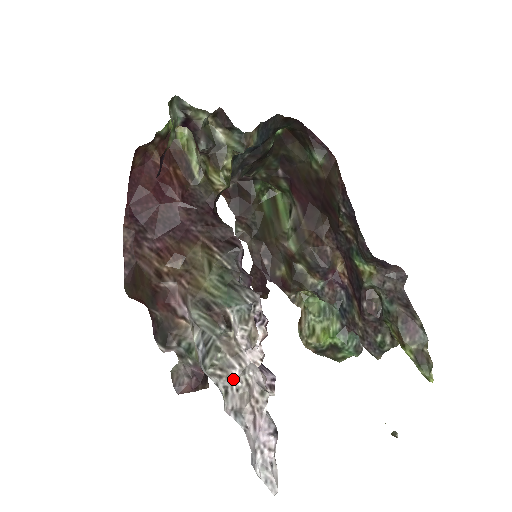
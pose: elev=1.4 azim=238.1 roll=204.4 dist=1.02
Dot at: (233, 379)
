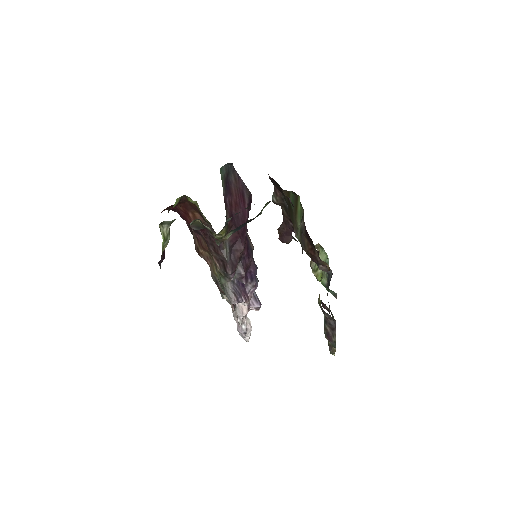
Dot at: occluded
